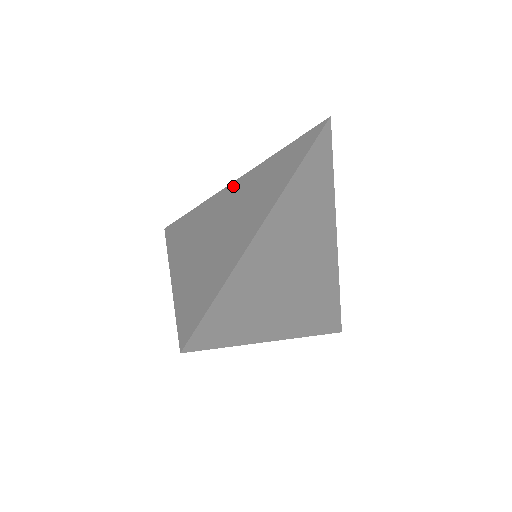
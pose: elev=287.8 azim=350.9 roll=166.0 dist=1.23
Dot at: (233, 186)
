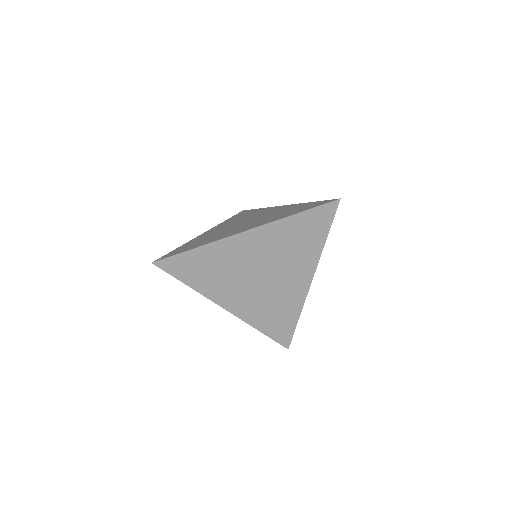
Dot at: (210, 231)
